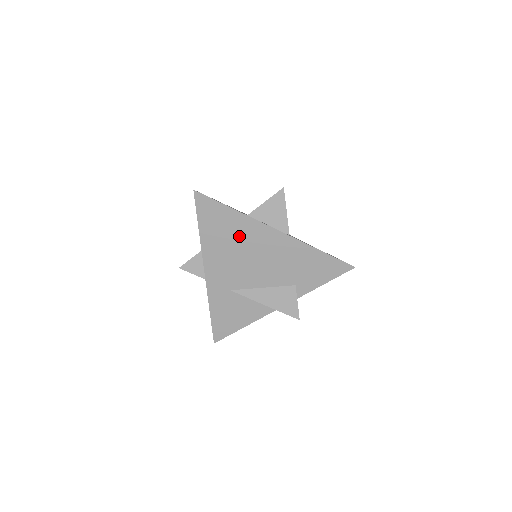
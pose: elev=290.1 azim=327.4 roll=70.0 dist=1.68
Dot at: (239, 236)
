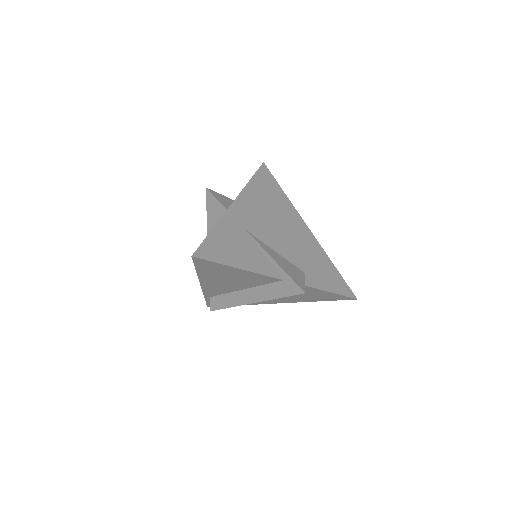
Dot at: (278, 207)
